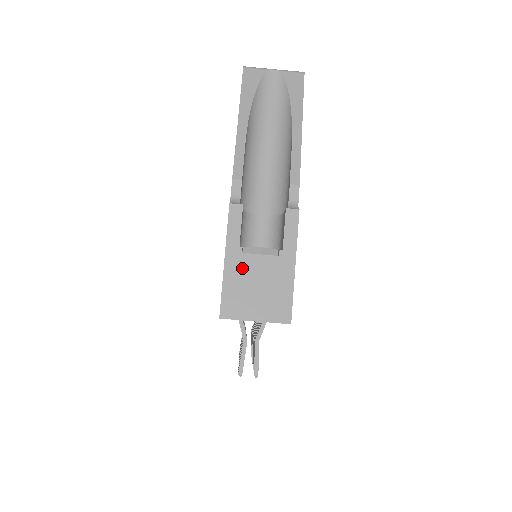
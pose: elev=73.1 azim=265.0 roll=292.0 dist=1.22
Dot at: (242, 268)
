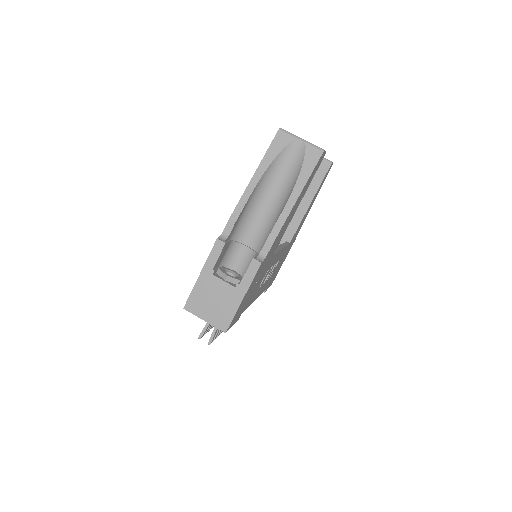
Dot at: (209, 284)
